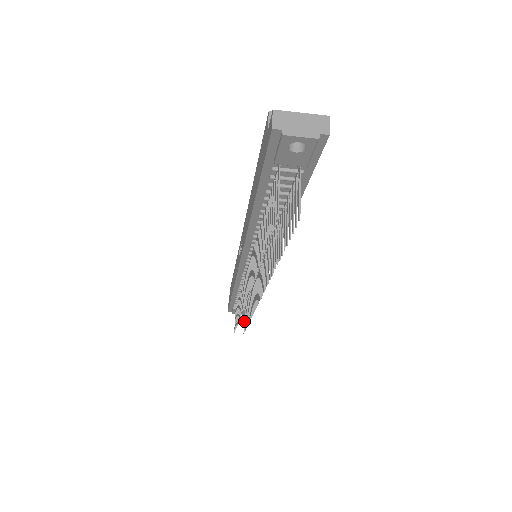
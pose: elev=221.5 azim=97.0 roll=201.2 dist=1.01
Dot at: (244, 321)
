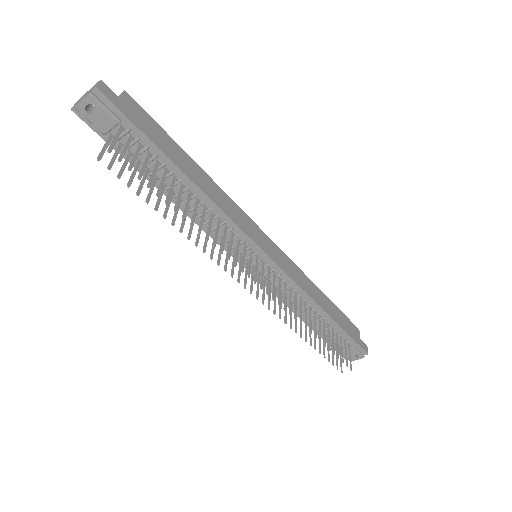
Dot at: (349, 357)
